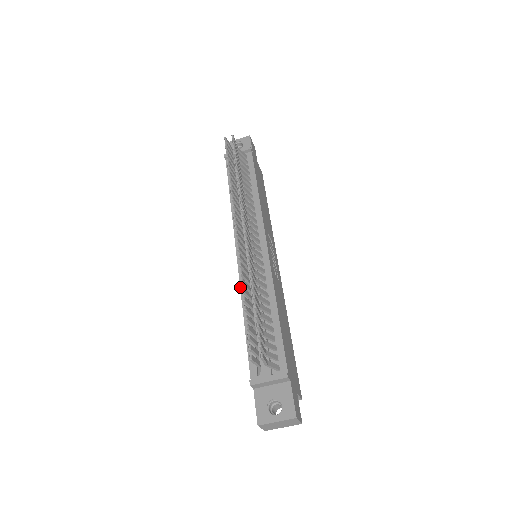
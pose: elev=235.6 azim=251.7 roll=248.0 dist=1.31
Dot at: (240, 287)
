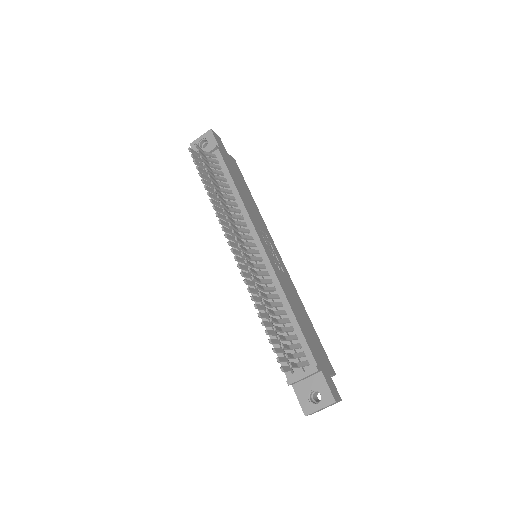
Dot at: (251, 294)
